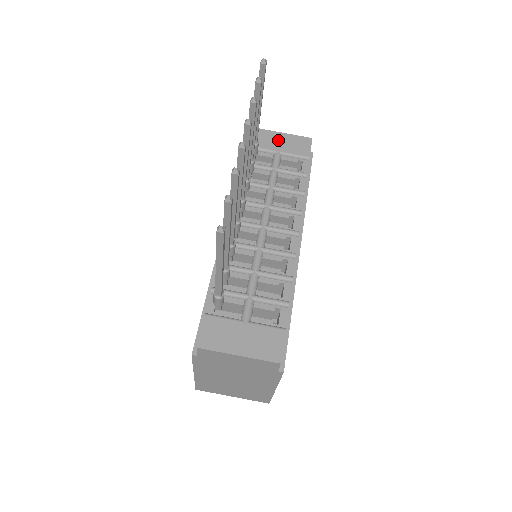
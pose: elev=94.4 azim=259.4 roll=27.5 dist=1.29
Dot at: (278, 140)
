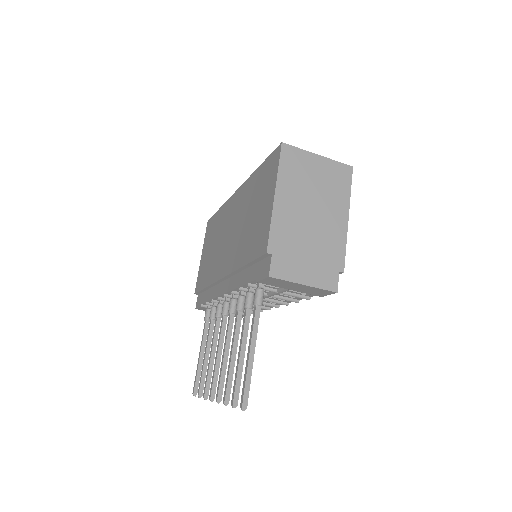
Dot at: (295, 287)
